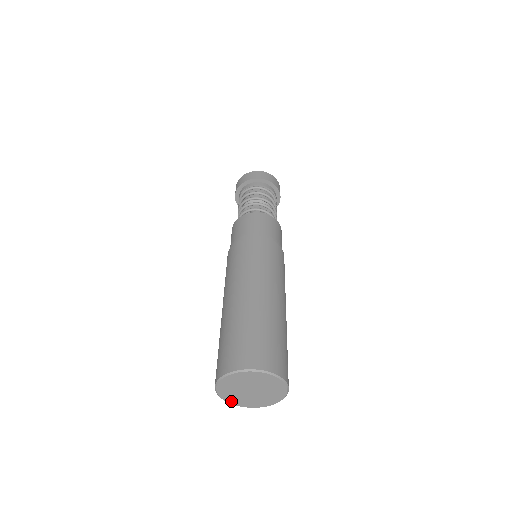
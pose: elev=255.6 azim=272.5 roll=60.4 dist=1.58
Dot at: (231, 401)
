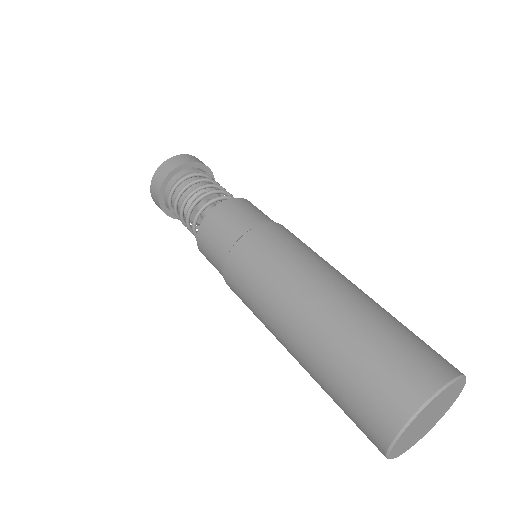
Dot at: (402, 452)
